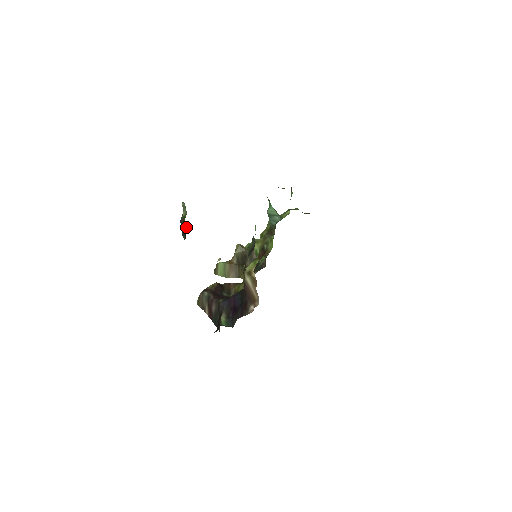
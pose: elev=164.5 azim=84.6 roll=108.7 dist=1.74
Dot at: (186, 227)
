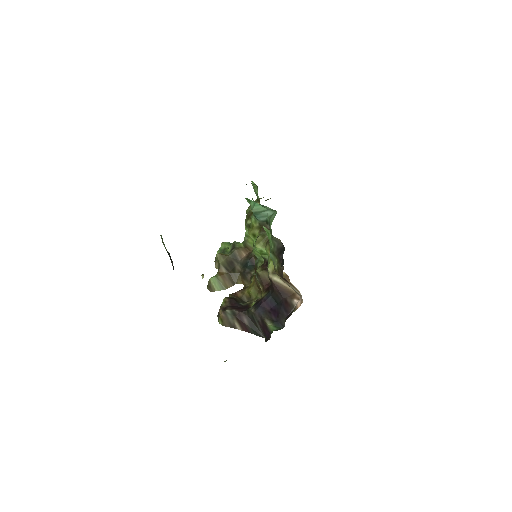
Dot at: occluded
